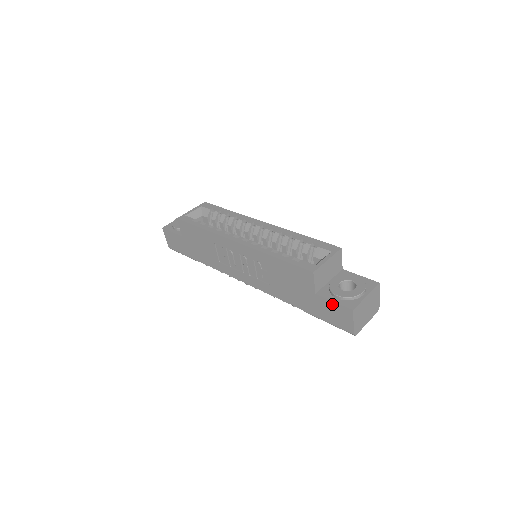
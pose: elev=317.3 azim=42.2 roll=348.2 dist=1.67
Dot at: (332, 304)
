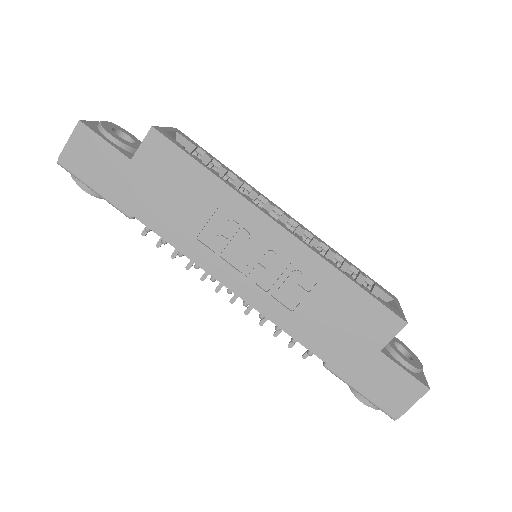
Dot at: (399, 372)
